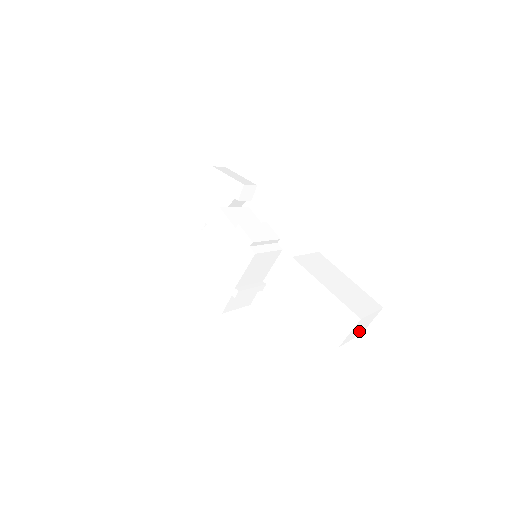
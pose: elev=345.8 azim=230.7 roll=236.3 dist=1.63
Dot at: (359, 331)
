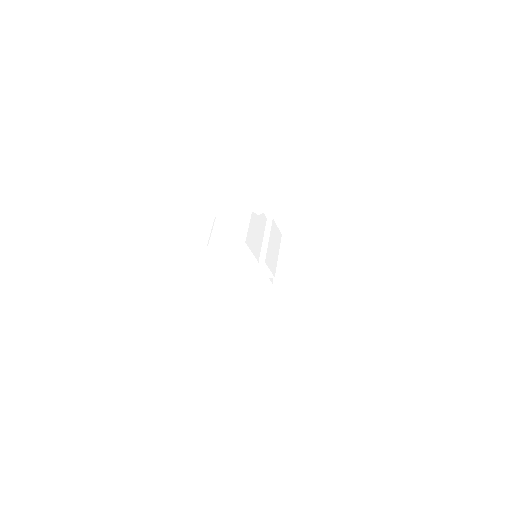
Dot at: occluded
